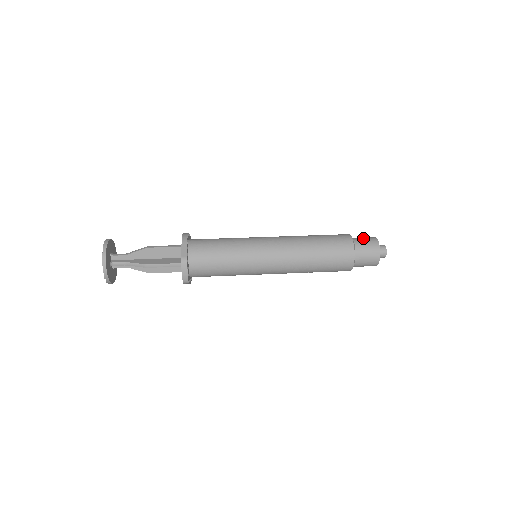
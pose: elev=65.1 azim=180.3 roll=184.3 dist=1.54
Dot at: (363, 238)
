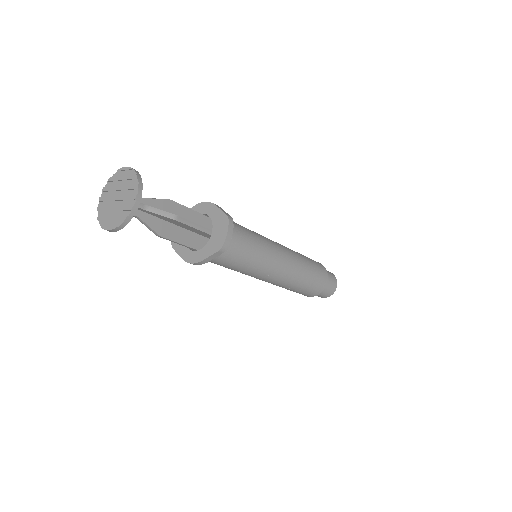
Dot at: occluded
